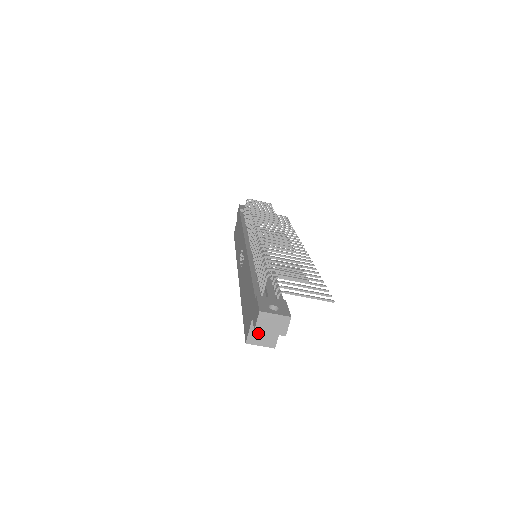
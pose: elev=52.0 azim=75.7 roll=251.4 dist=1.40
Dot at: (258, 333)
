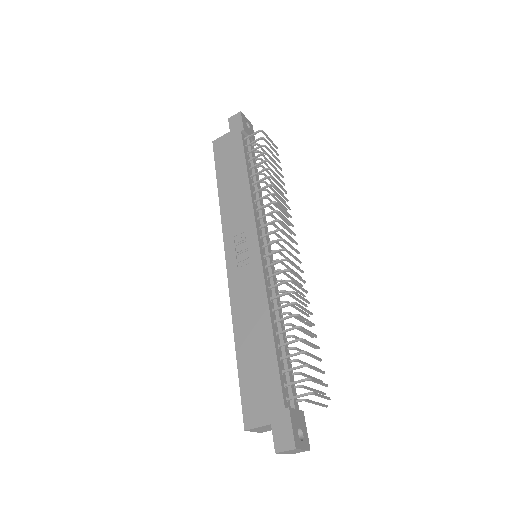
Dot at: (262, 428)
